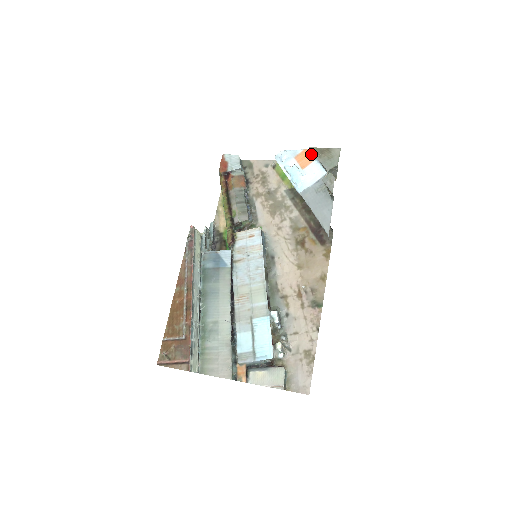
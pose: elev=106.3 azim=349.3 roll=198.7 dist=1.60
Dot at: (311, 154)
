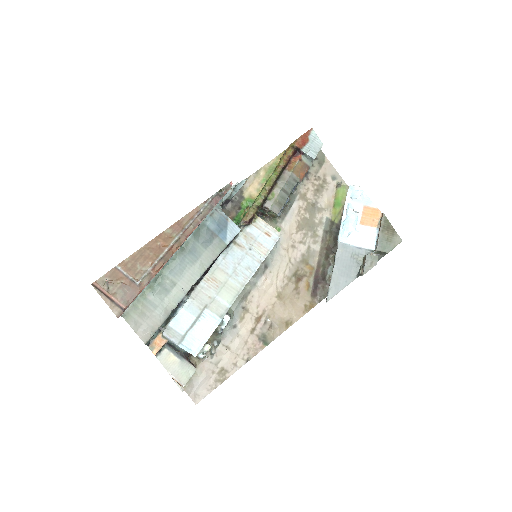
Dot at: (379, 219)
